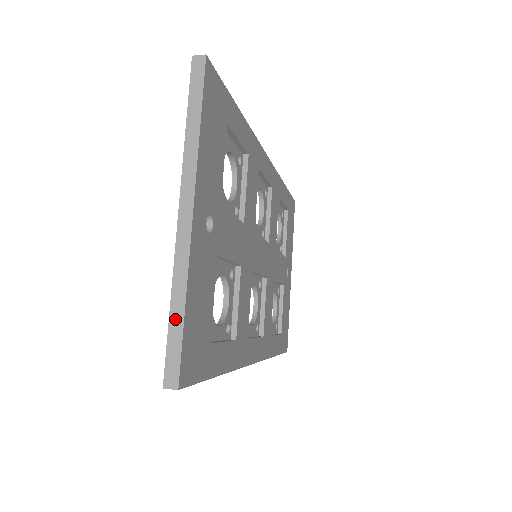
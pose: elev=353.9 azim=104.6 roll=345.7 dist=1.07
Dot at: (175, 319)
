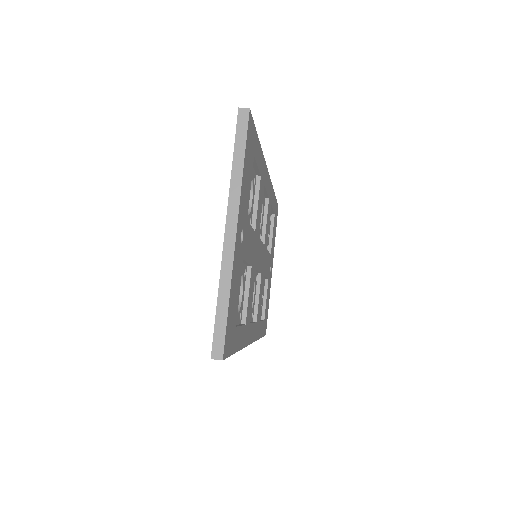
Dot at: (221, 308)
